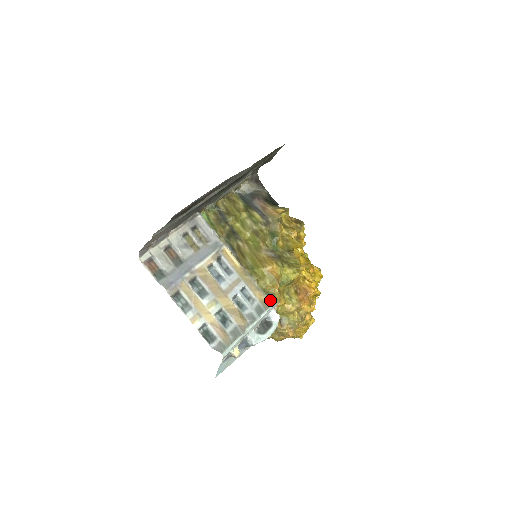
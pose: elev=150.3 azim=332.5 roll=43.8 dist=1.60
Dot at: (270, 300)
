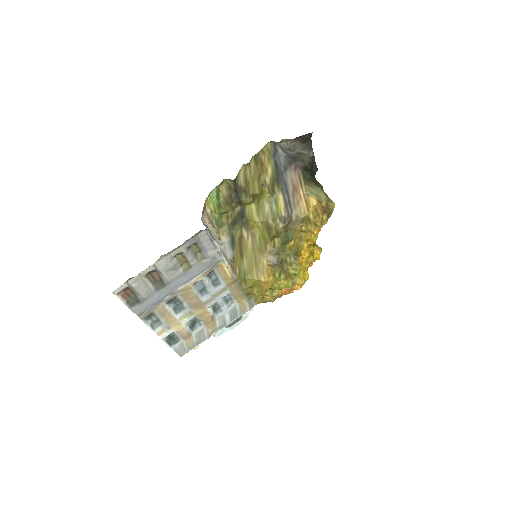
Dot at: (249, 304)
